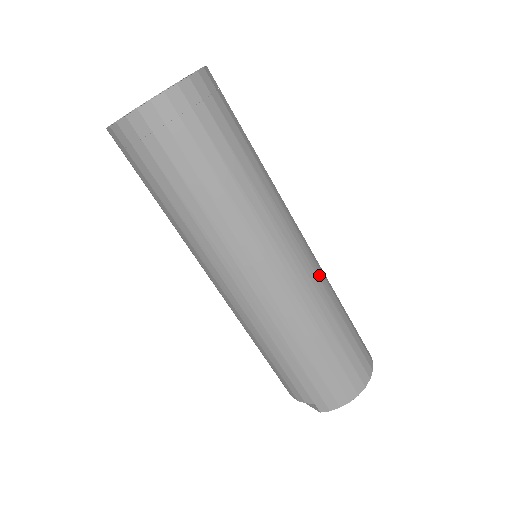
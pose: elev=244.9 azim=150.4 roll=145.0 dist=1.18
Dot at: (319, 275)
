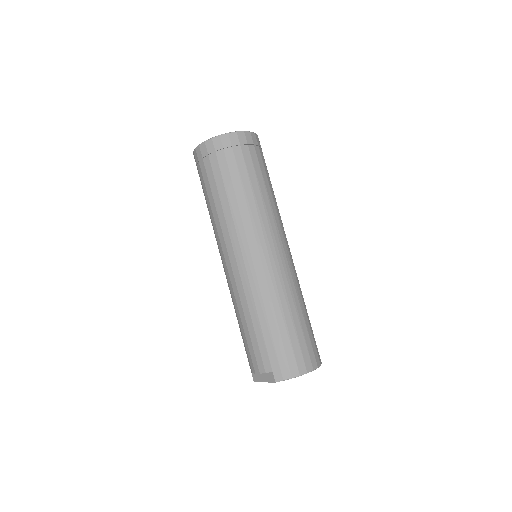
Dot at: (296, 274)
